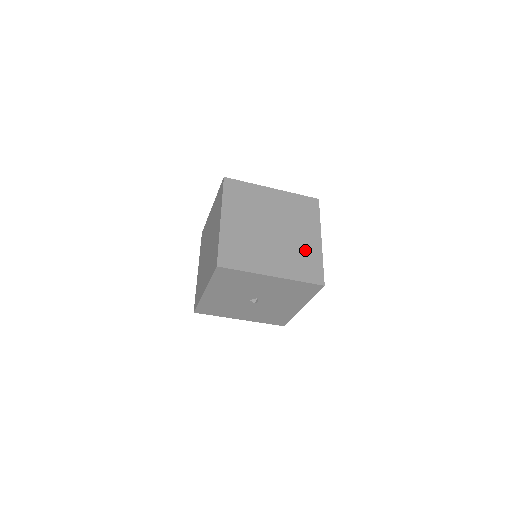
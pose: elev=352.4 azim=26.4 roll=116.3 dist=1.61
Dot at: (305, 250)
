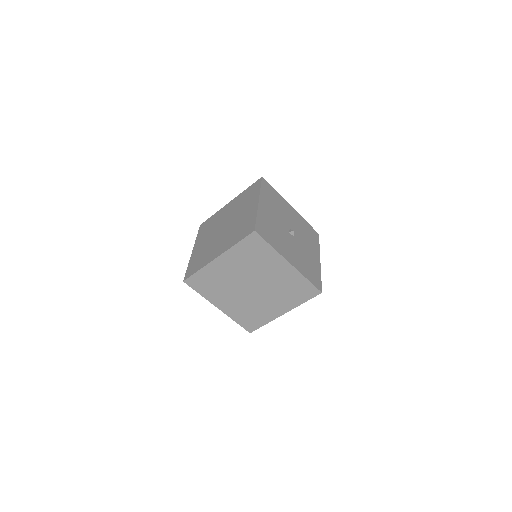
Dot at: (262, 311)
